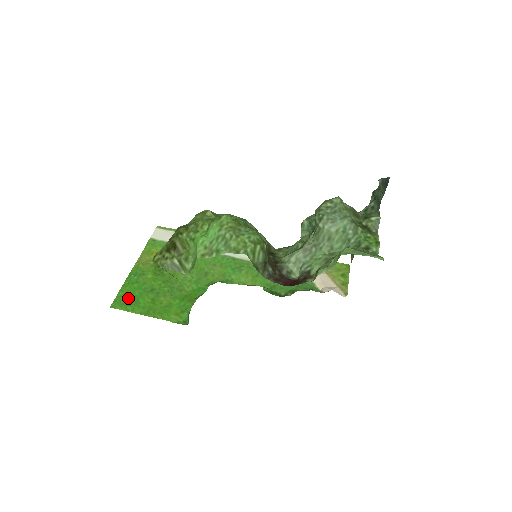
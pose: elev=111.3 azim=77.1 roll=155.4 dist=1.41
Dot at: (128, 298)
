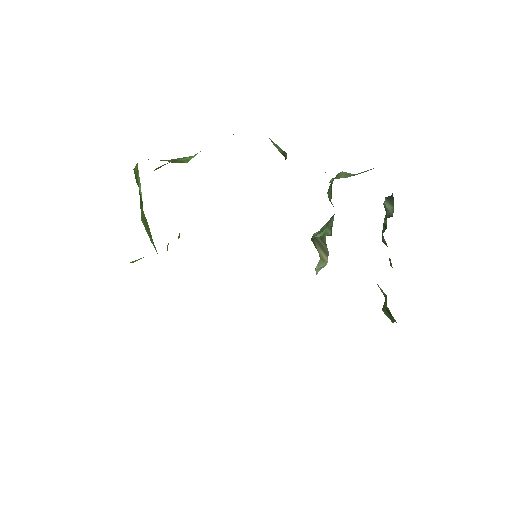
Dot at: occluded
